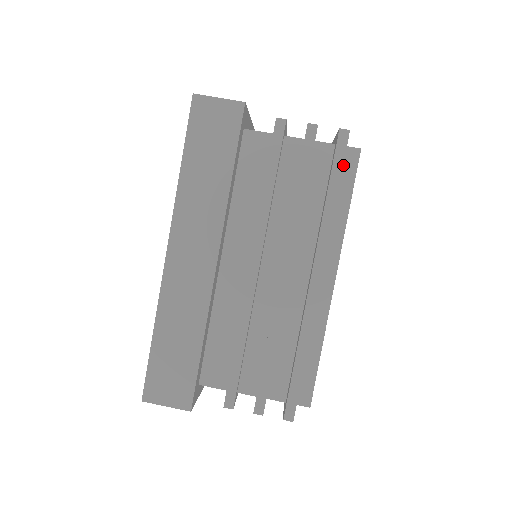
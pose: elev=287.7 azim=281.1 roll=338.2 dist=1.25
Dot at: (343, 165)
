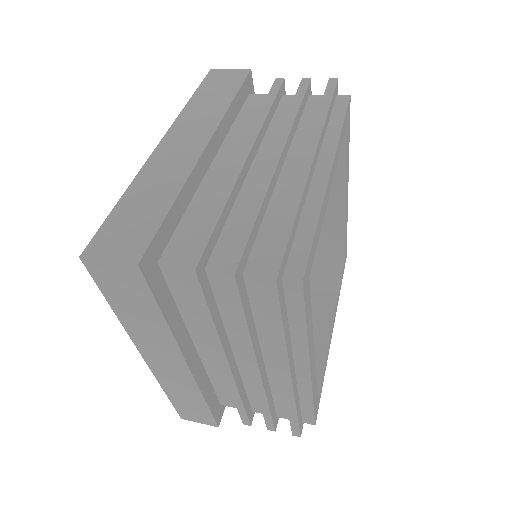
Dot at: (335, 104)
